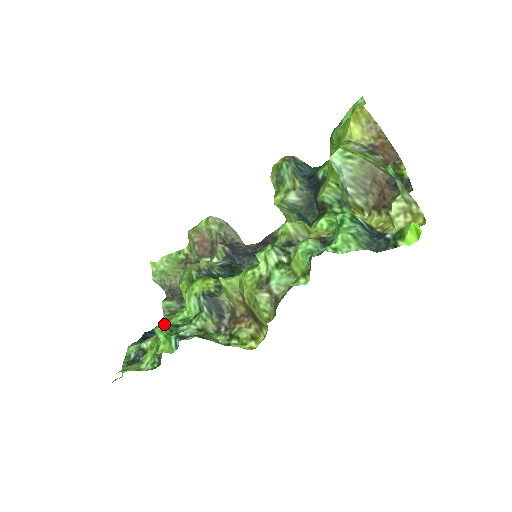
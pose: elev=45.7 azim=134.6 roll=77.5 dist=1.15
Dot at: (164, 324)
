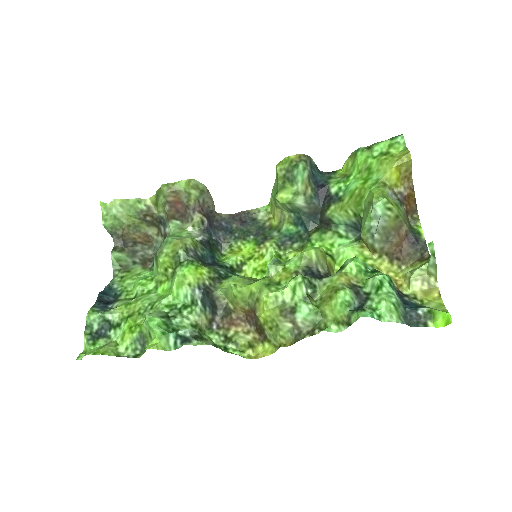
Dot at: (118, 283)
